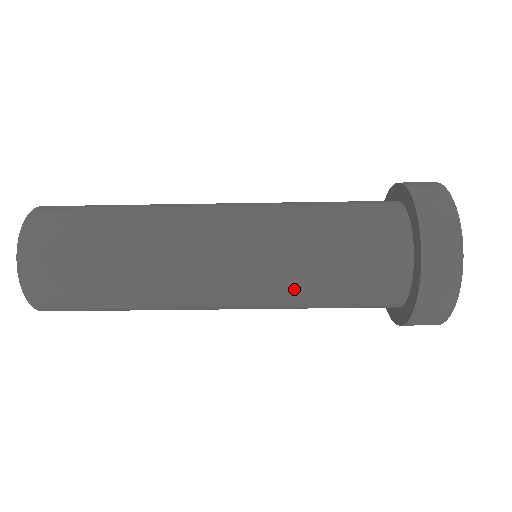
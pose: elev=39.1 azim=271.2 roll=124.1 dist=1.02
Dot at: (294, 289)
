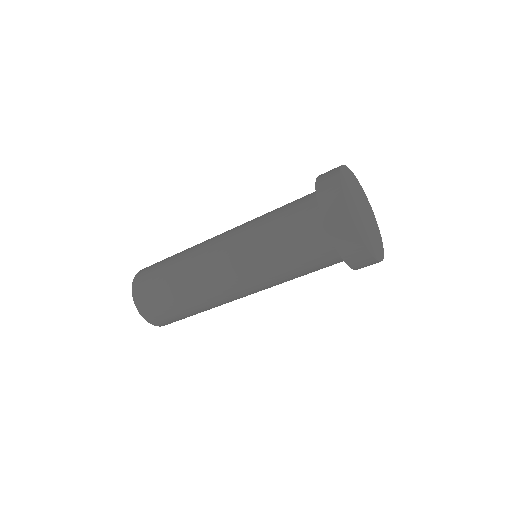
Dot at: (265, 262)
